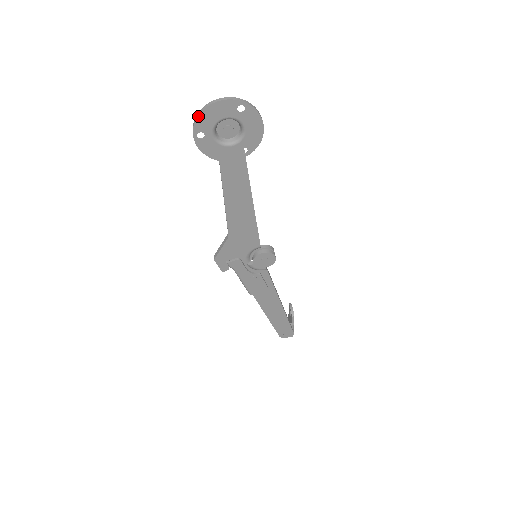
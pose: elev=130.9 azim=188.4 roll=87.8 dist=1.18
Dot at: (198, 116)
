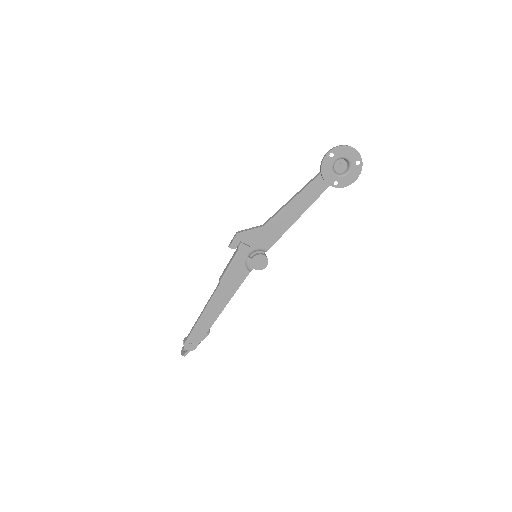
Dot at: (342, 146)
